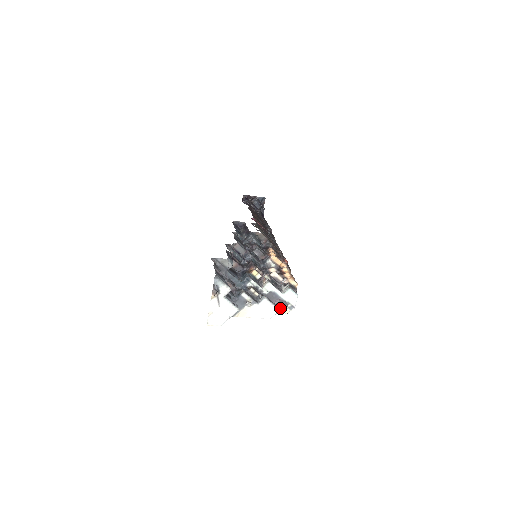
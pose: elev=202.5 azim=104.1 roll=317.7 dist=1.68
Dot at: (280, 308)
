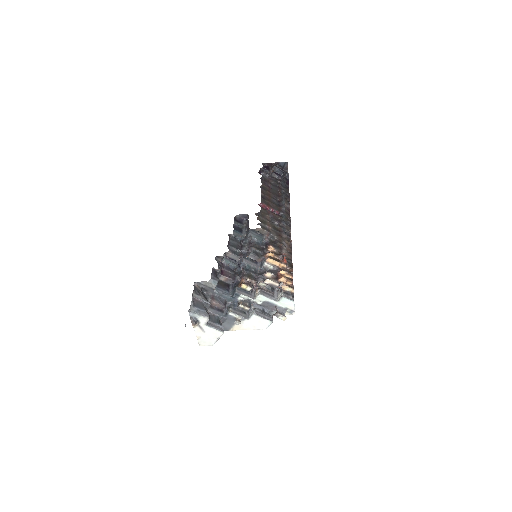
Dot at: occluded
